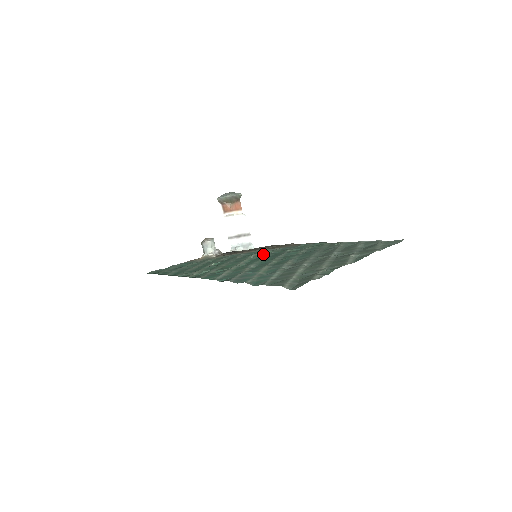
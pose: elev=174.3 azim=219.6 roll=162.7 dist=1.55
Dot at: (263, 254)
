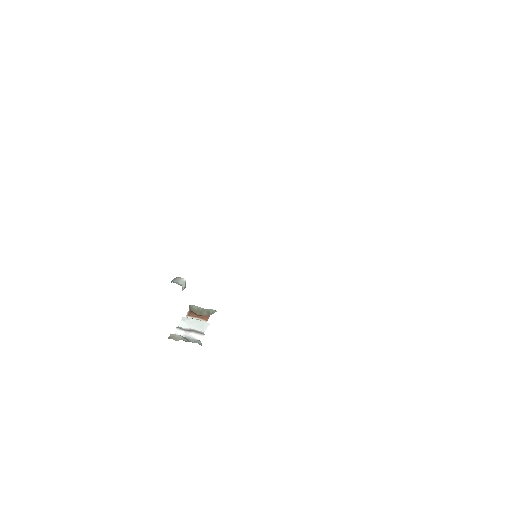
Dot at: occluded
